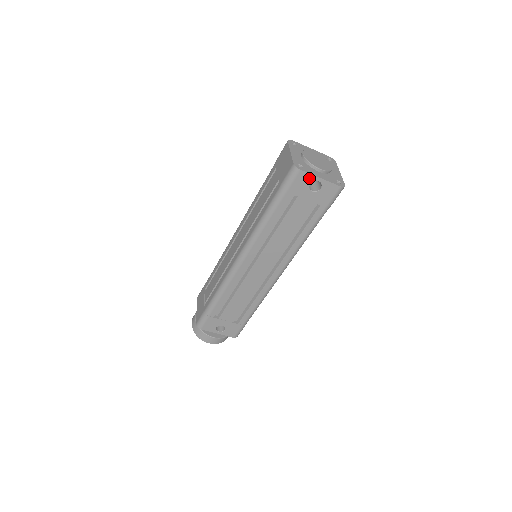
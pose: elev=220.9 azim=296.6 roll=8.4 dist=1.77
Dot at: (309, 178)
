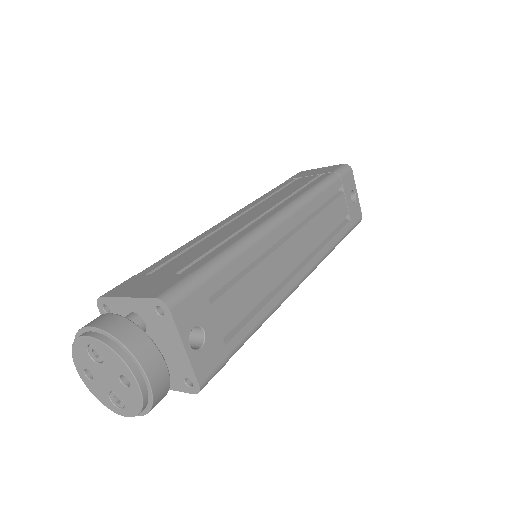
Dot at: (353, 184)
